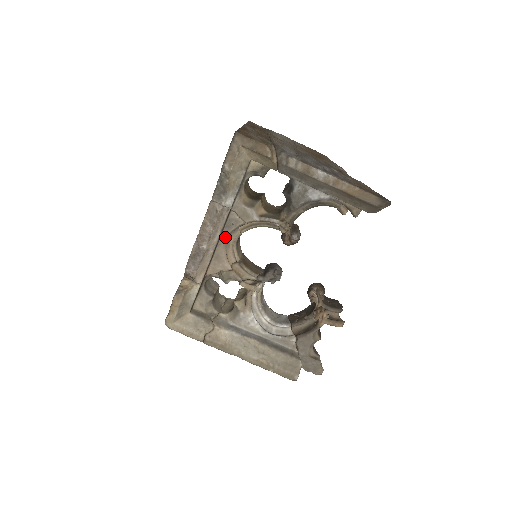
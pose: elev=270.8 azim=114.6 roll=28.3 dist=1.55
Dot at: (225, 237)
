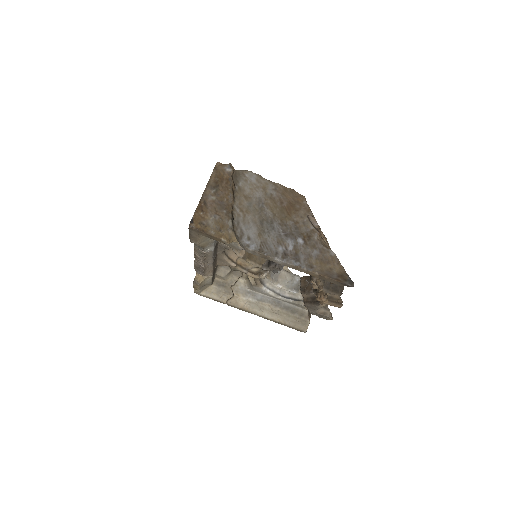
Dot at: (221, 252)
